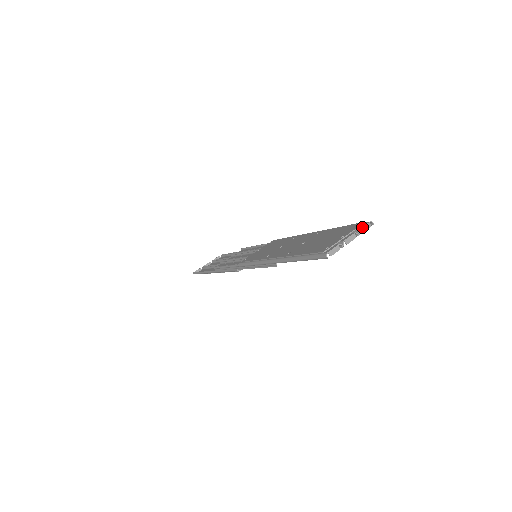
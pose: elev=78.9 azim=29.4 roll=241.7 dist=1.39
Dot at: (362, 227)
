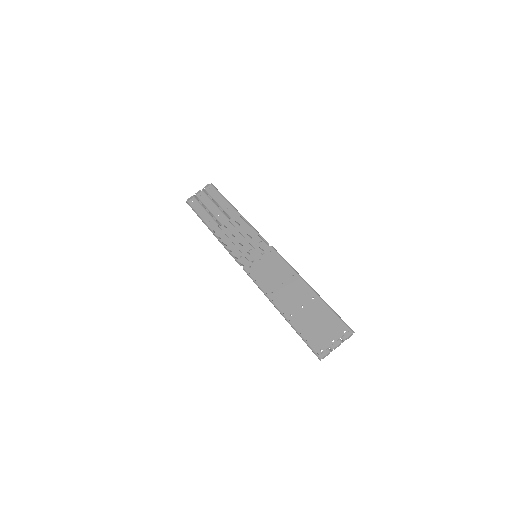
Dot at: (347, 338)
